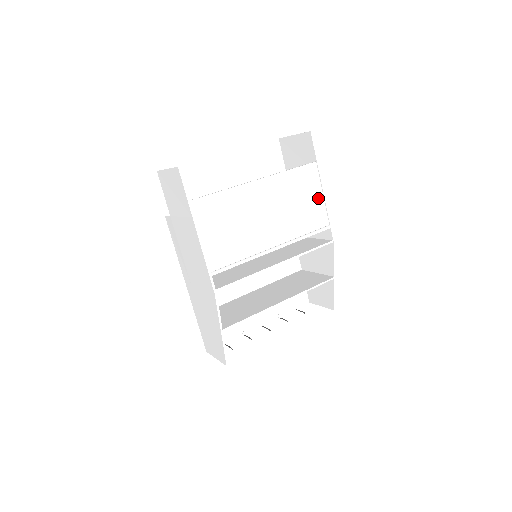
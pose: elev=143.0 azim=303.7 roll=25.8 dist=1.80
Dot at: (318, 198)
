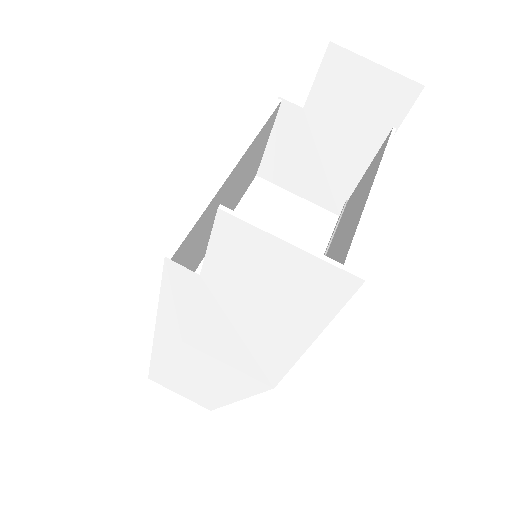
Dot at: occluded
